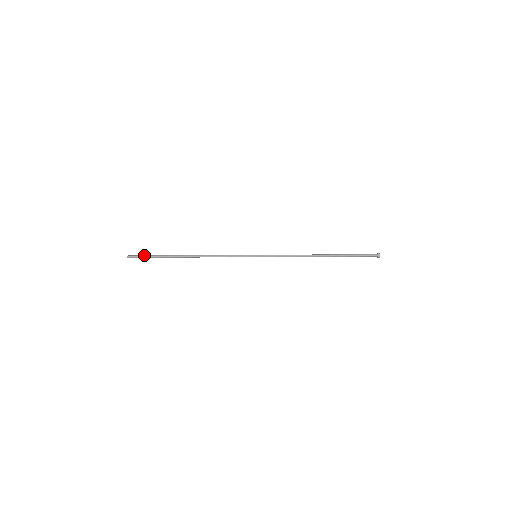
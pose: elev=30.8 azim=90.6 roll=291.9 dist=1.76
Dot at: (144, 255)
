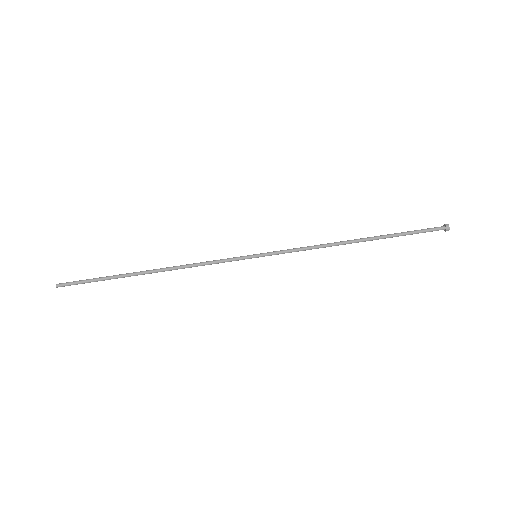
Dot at: (83, 281)
